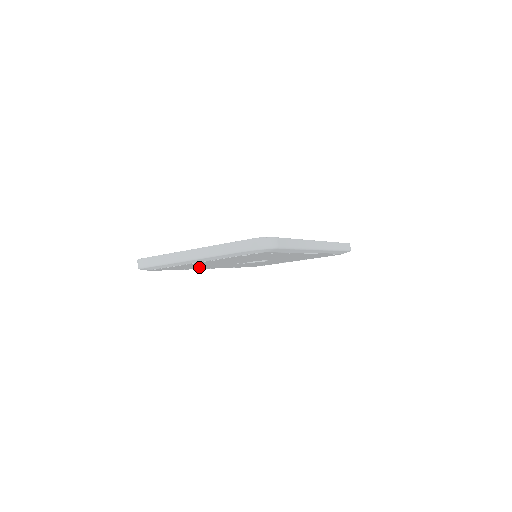
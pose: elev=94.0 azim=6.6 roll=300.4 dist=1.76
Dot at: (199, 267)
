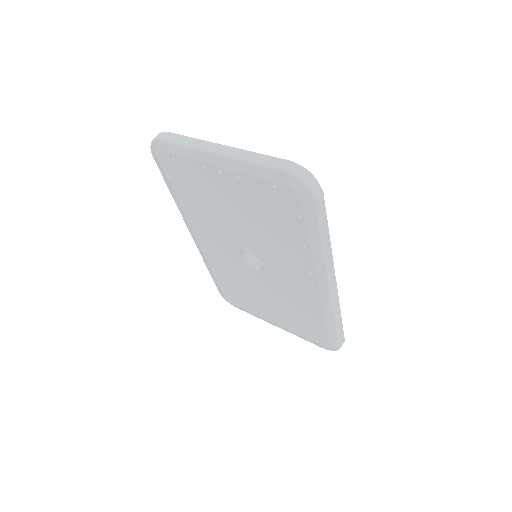
Dot at: (198, 212)
